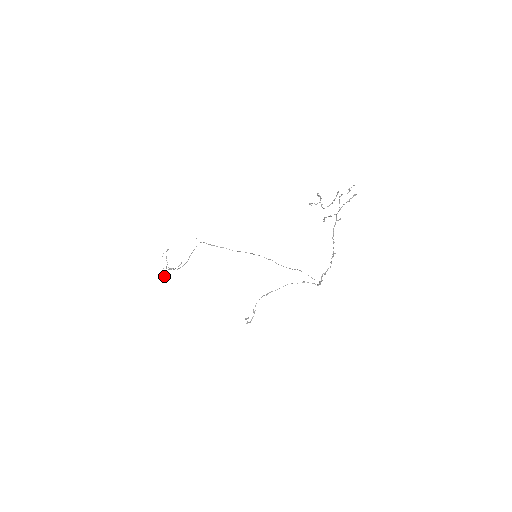
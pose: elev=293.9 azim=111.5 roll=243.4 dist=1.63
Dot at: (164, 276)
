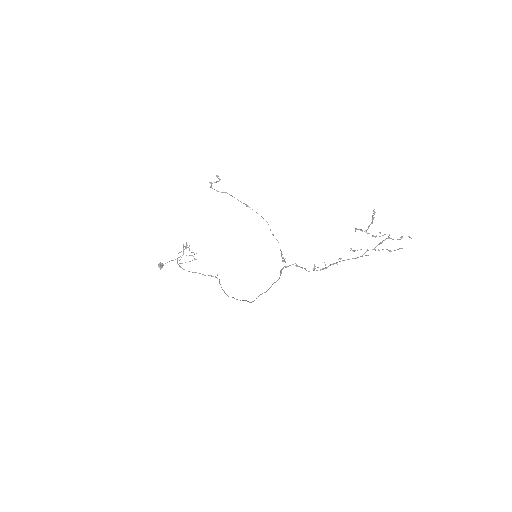
Dot at: (163, 264)
